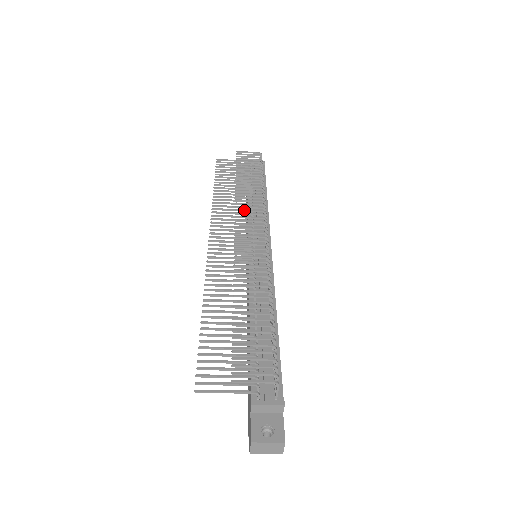
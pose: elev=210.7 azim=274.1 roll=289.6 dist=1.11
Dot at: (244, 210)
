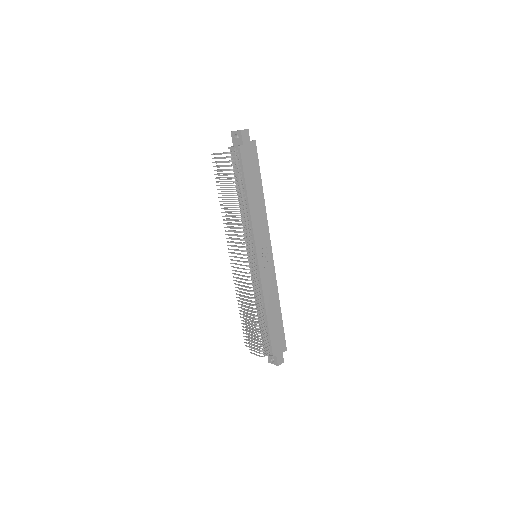
Dot at: occluded
